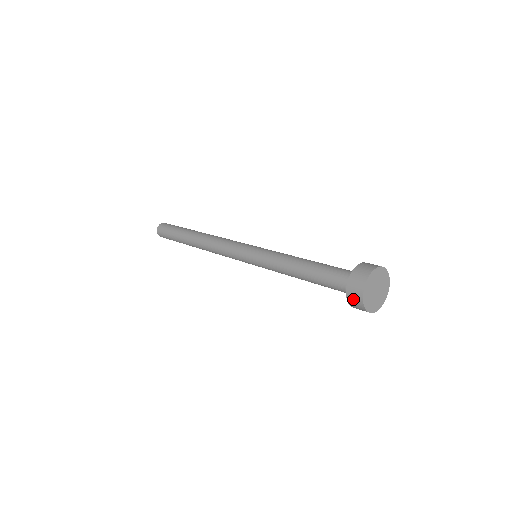
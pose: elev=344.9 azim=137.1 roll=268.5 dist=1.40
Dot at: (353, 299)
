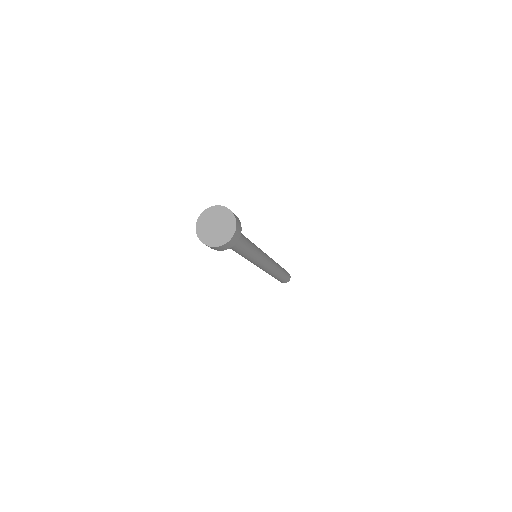
Dot at: occluded
